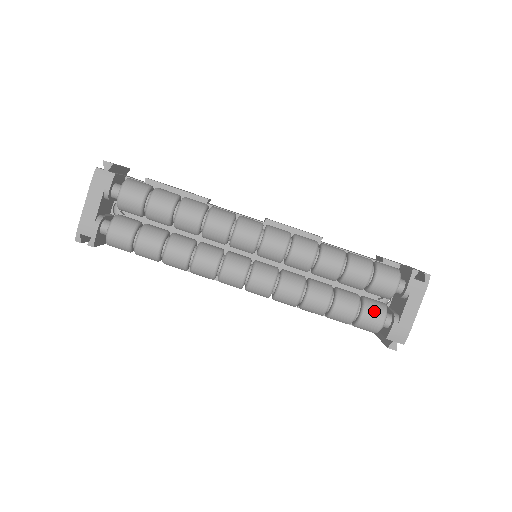
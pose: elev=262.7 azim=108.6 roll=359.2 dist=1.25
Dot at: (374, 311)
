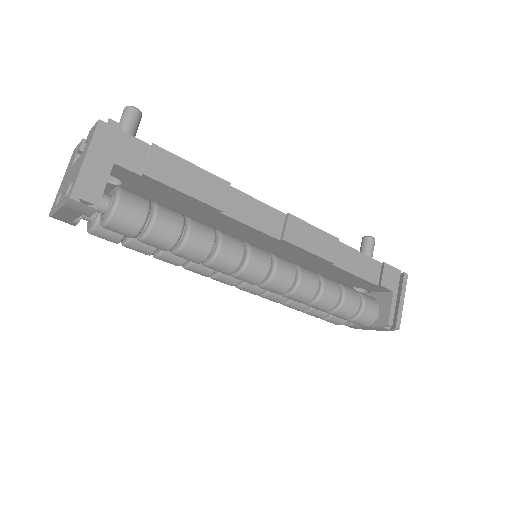
Dot at: (336, 321)
